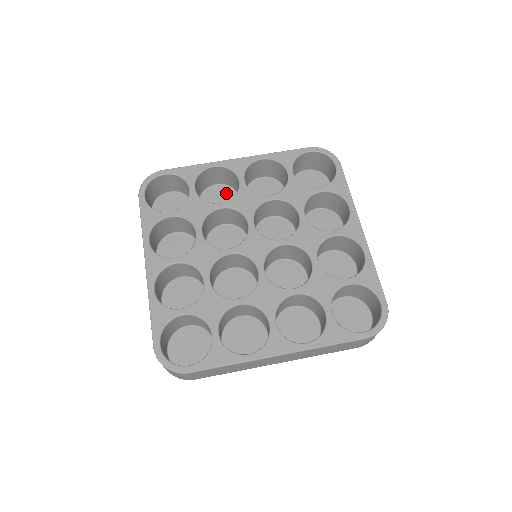
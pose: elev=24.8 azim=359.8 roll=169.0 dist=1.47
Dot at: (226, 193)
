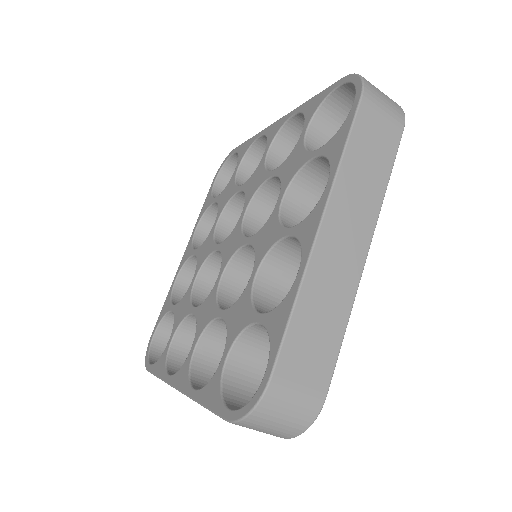
Dot at: occluded
